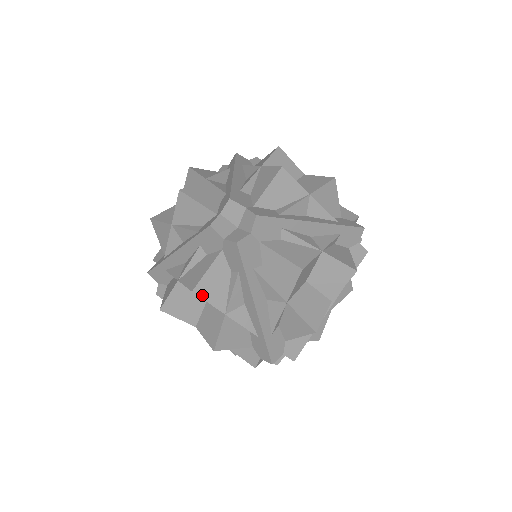
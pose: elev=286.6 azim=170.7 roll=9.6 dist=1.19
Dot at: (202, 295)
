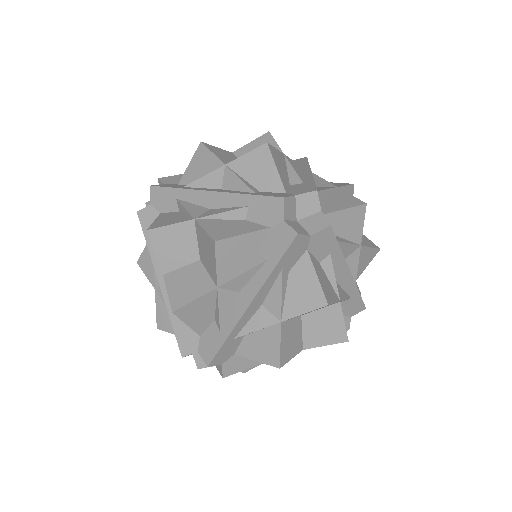
Dot at: (330, 301)
